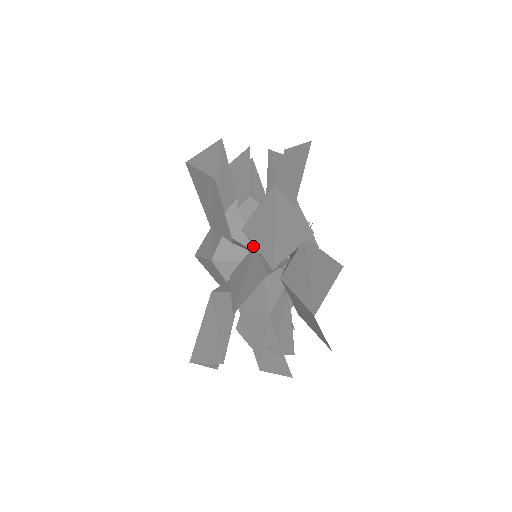
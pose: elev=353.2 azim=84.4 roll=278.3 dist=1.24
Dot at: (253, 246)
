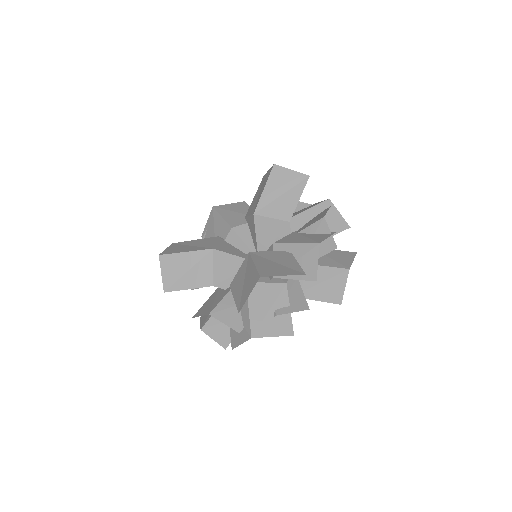
Dot at: (292, 232)
